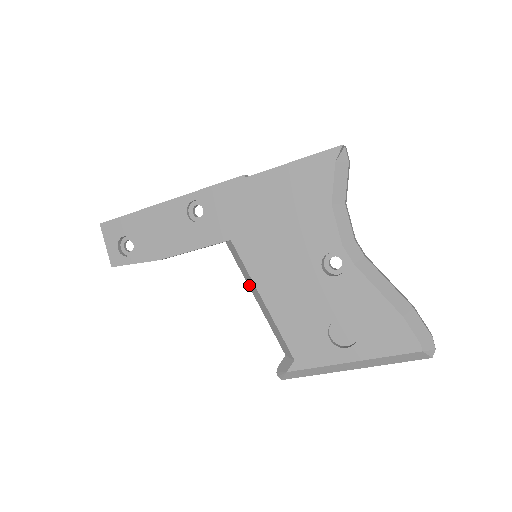
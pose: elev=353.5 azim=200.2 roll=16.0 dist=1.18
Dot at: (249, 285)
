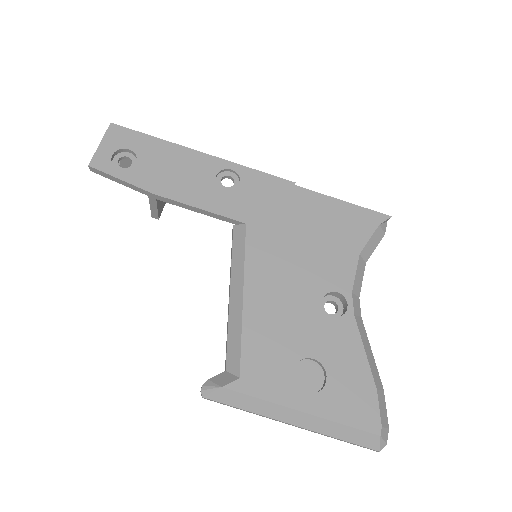
Dot at: (232, 277)
